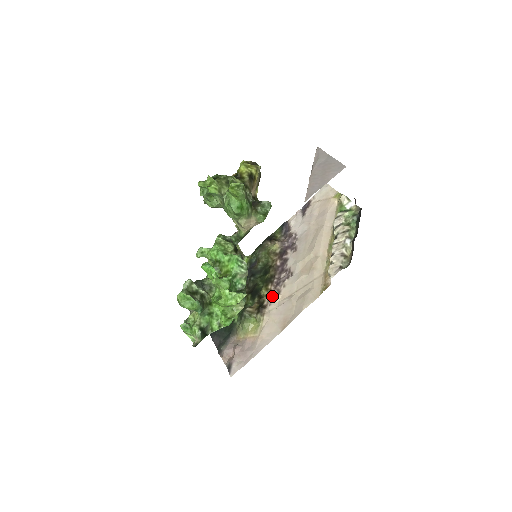
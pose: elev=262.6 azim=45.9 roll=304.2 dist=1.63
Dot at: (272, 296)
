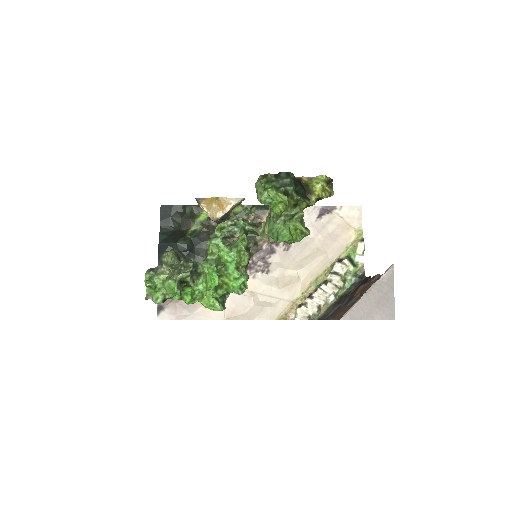
Dot at: occluded
